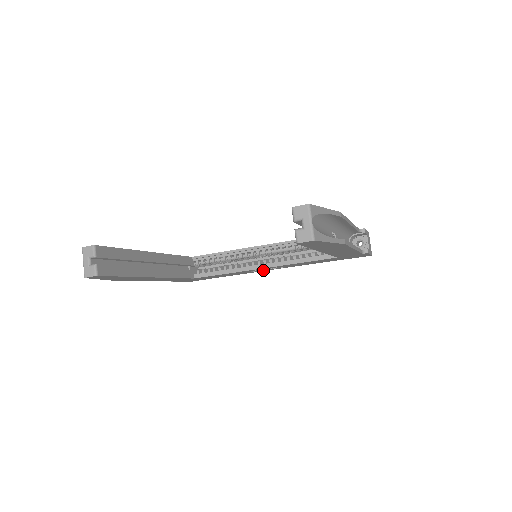
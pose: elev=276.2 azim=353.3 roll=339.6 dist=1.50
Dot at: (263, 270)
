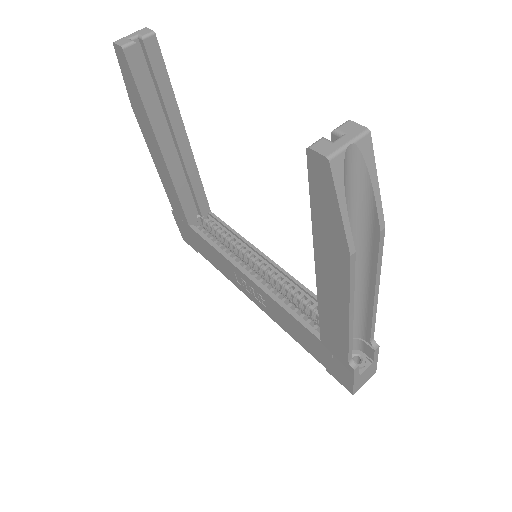
Dot at: (246, 290)
